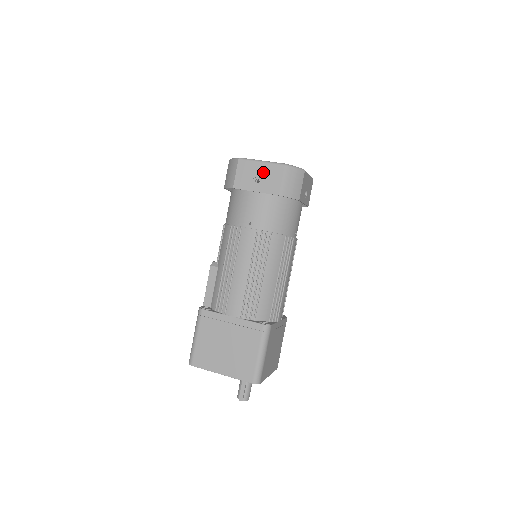
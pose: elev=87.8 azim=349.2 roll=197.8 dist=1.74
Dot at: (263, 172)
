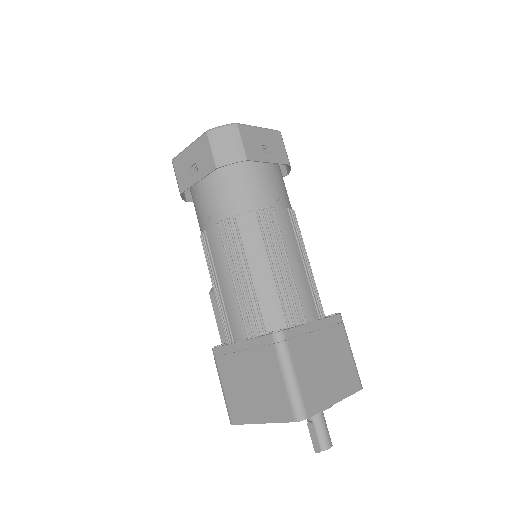
Dot at: (194, 156)
